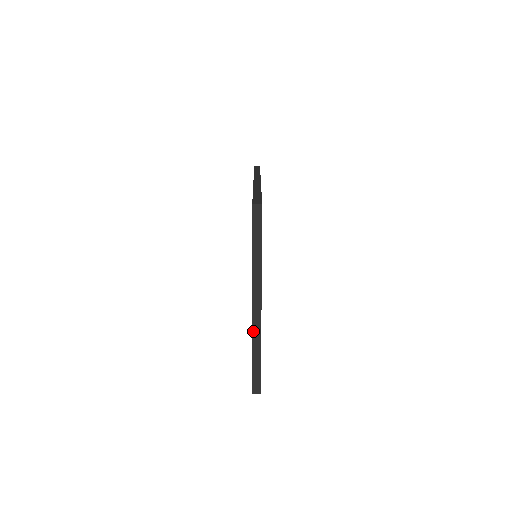
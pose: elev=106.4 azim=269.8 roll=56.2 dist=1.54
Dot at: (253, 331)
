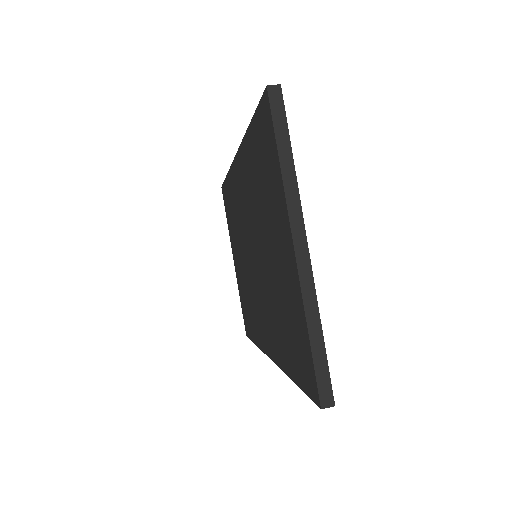
Dot at: (302, 291)
